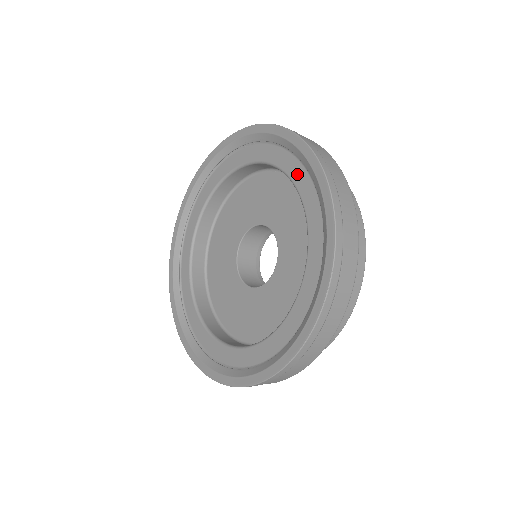
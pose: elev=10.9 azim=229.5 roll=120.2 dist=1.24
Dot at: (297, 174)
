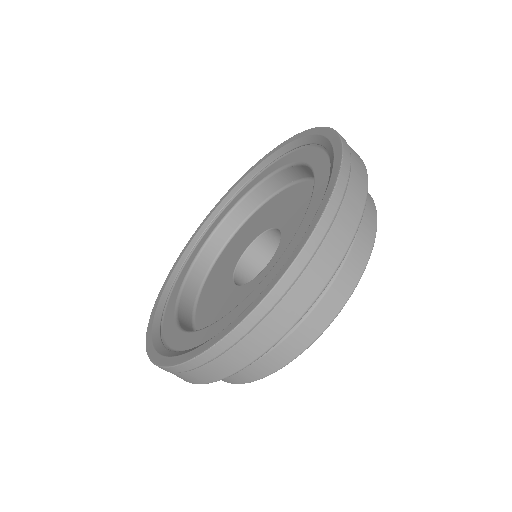
Dot at: (298, 155)
